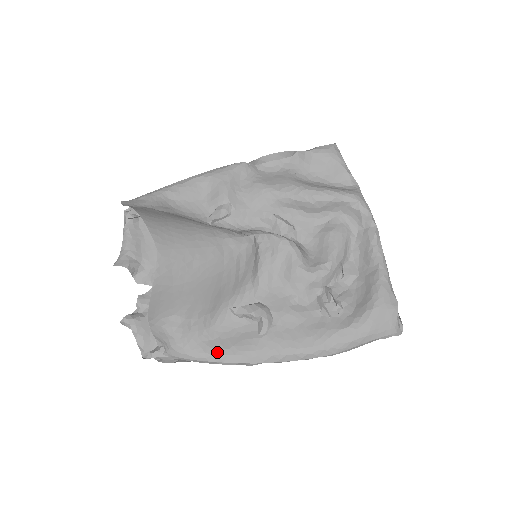
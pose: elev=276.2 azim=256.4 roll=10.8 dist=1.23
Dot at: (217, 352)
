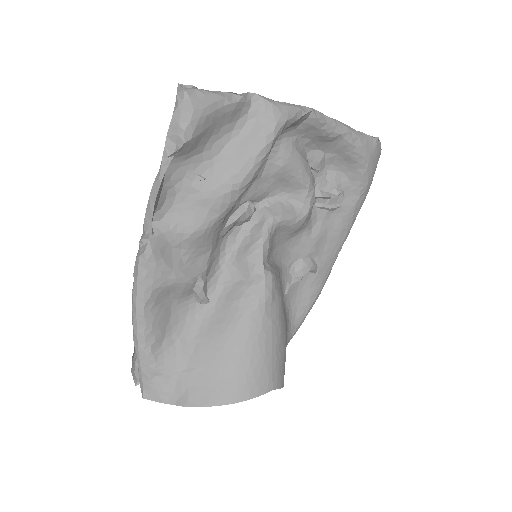
Dot at: (307, 311)
